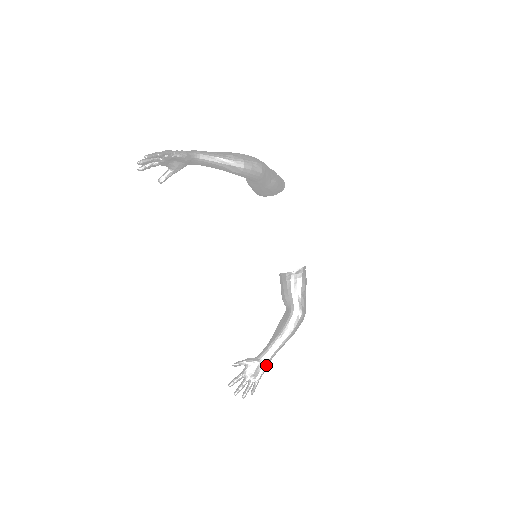
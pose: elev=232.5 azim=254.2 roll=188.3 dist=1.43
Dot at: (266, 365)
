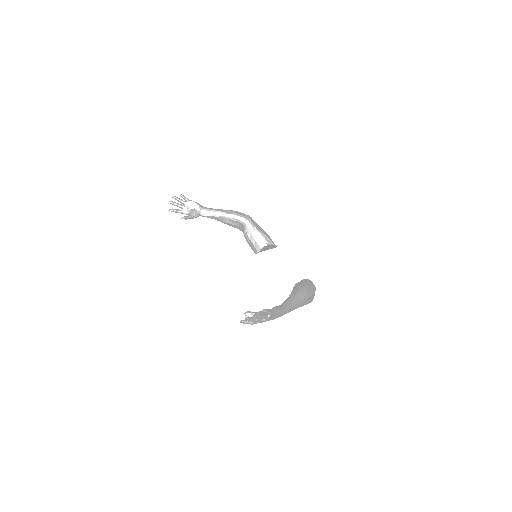
Dot at: (281, 308)
